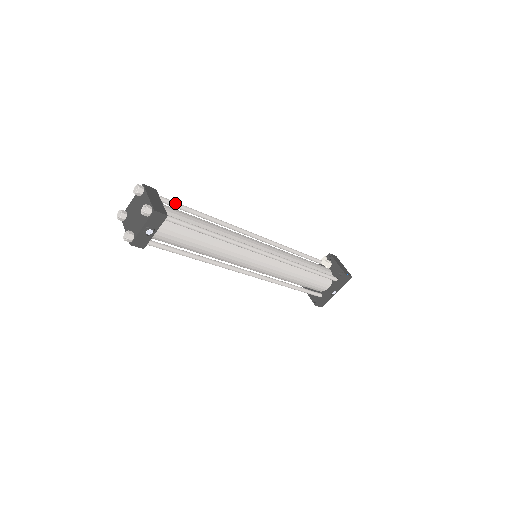
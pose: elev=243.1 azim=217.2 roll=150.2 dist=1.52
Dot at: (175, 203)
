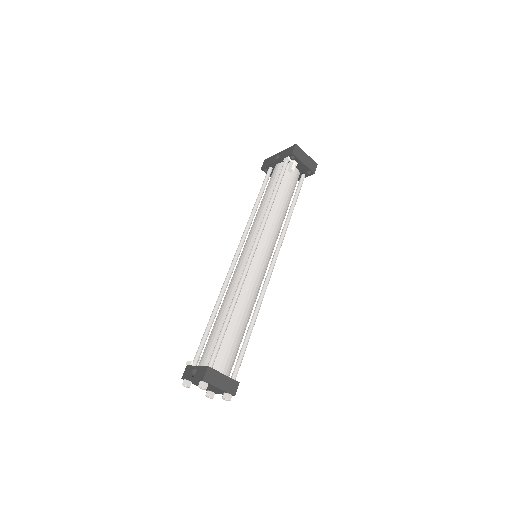
Dot at: (219, 348)
